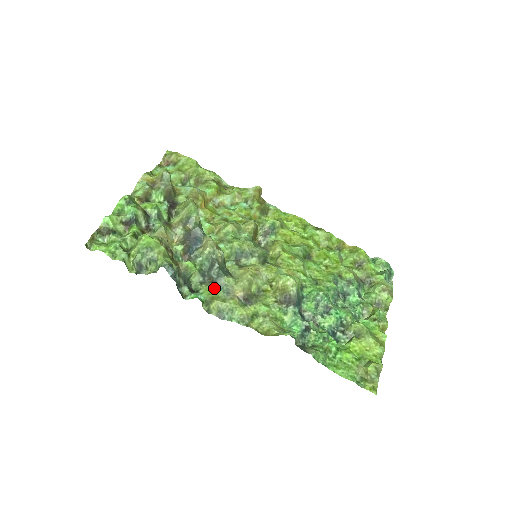
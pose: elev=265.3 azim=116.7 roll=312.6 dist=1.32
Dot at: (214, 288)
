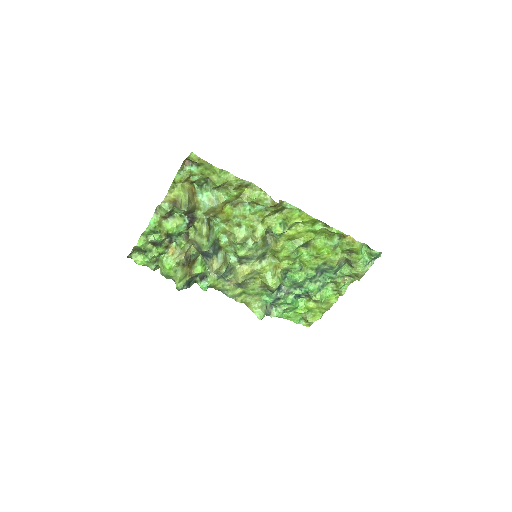
Dot at: (218, 278)
